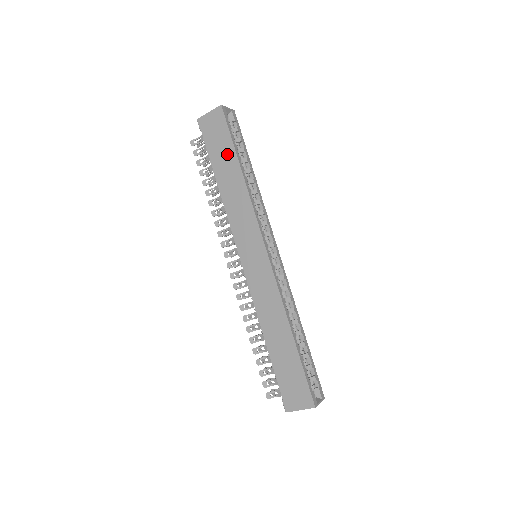
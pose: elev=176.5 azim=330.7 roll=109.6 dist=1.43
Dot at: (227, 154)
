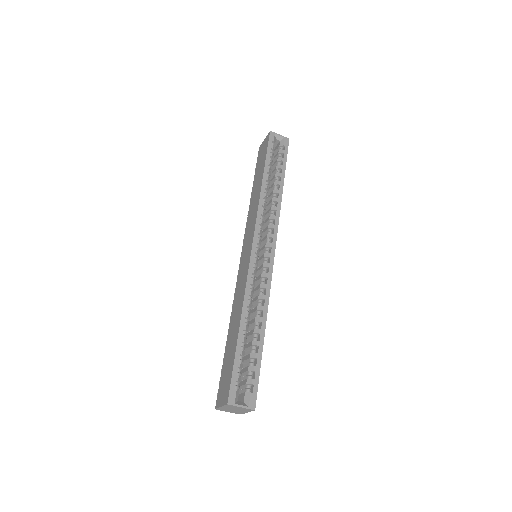
Dot at: (261, 168)
